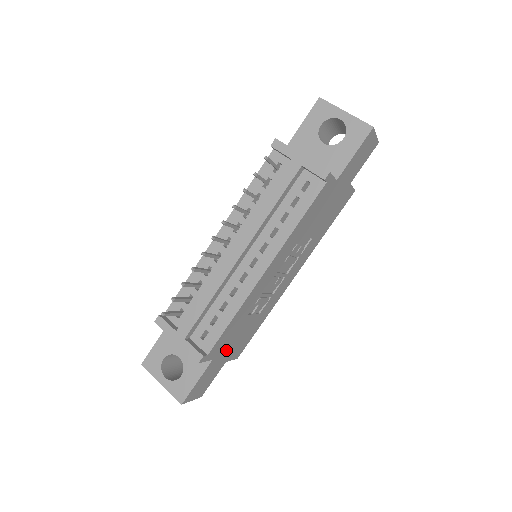
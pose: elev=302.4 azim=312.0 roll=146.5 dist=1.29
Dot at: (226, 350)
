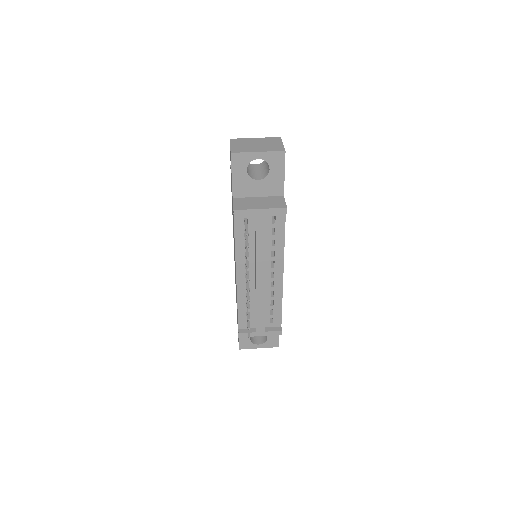
Dot at: occluded
